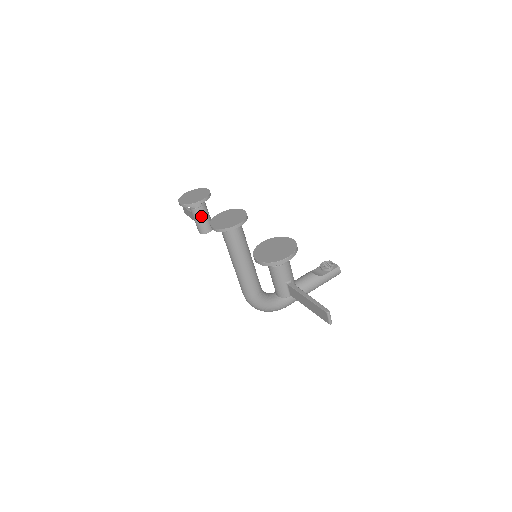
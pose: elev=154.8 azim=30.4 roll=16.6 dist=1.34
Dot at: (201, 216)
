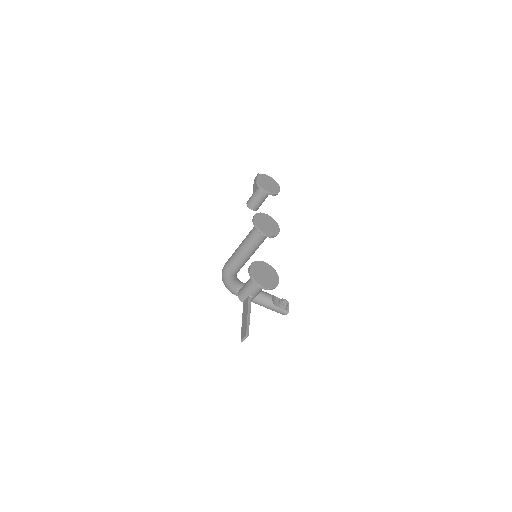
Dot at: (258, 198)
